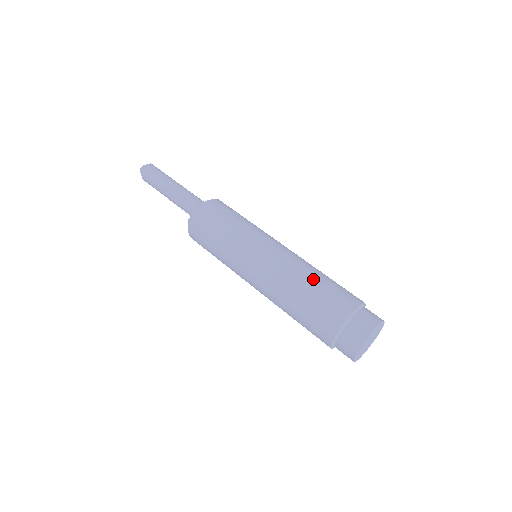
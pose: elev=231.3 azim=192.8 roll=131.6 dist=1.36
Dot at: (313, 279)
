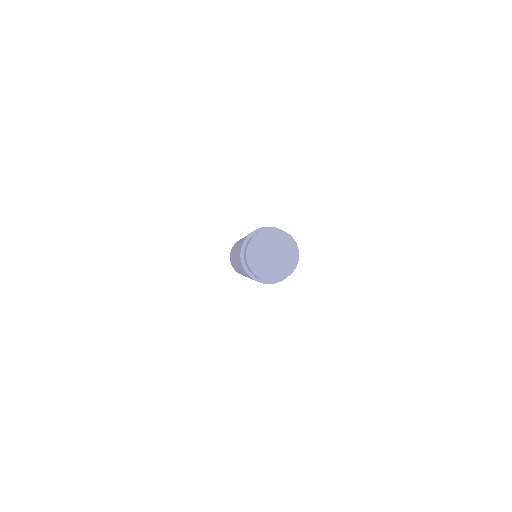
Dot at: occluded
